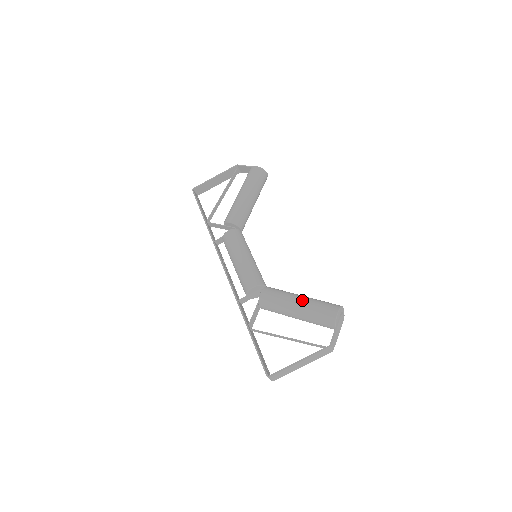
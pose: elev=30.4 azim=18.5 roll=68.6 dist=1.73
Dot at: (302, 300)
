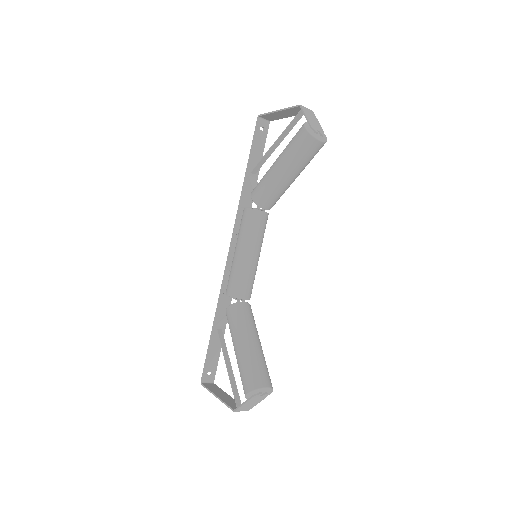
Dot at: (240, 349)
